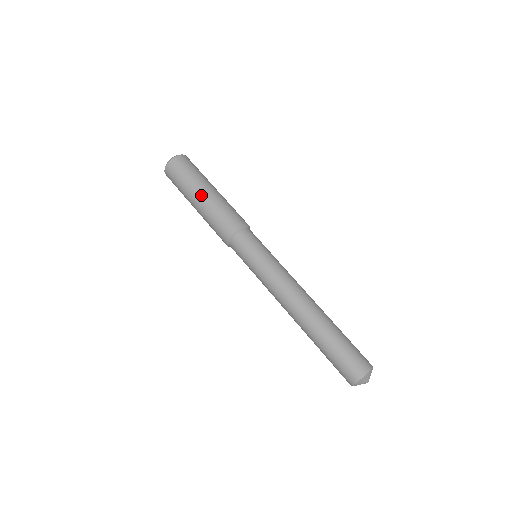
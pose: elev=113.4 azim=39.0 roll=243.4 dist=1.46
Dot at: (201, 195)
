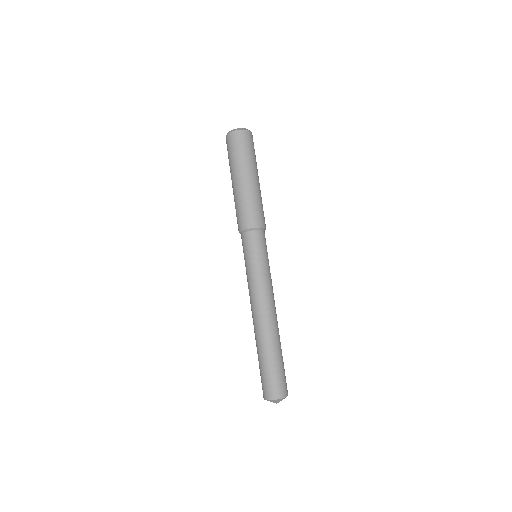
Dot at: (233, 182)
